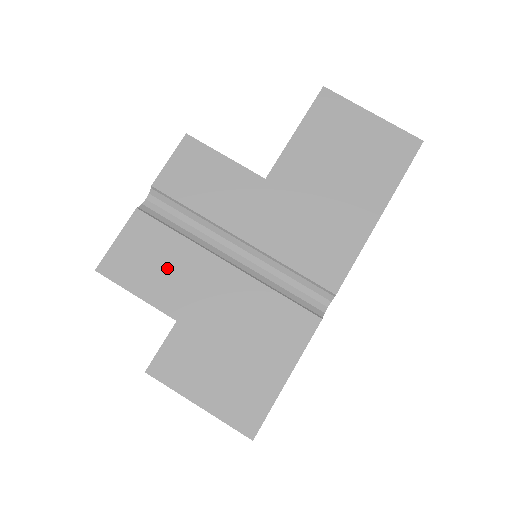
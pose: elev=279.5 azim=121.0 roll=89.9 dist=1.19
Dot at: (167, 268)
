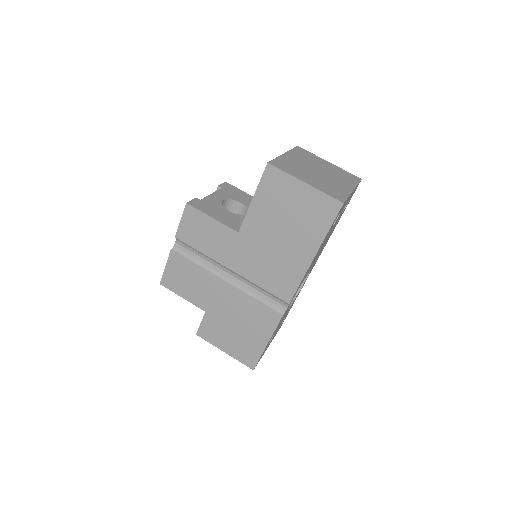
Dot at: (194, 284)
